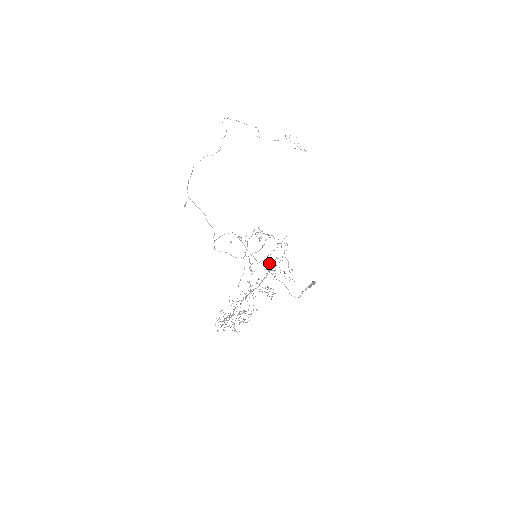
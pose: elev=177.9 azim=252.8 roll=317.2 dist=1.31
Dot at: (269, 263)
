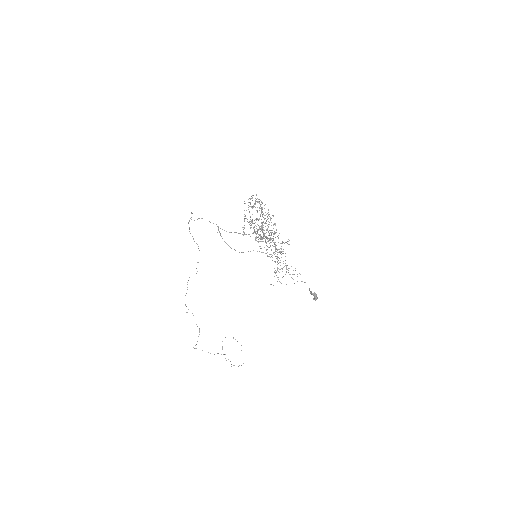
Dot at: occluded
